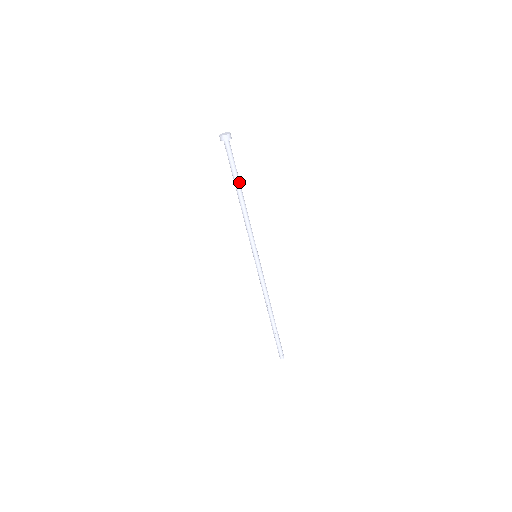
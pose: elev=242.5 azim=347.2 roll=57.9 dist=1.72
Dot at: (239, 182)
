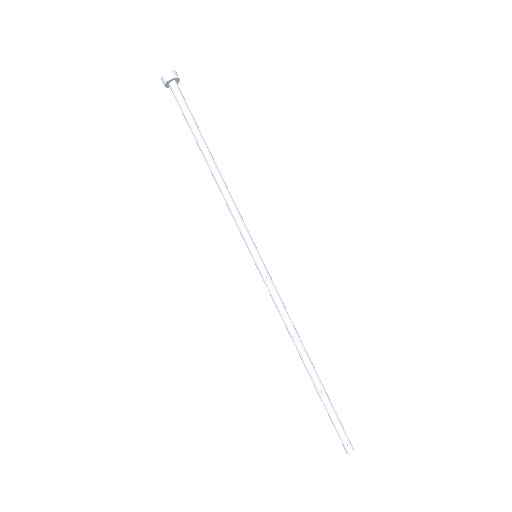
Dot at: (201, 140)
